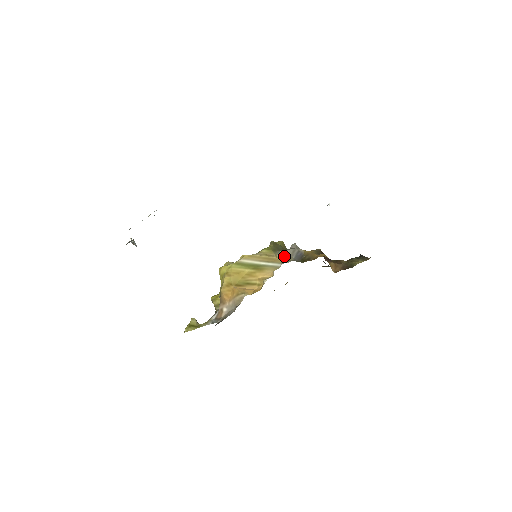
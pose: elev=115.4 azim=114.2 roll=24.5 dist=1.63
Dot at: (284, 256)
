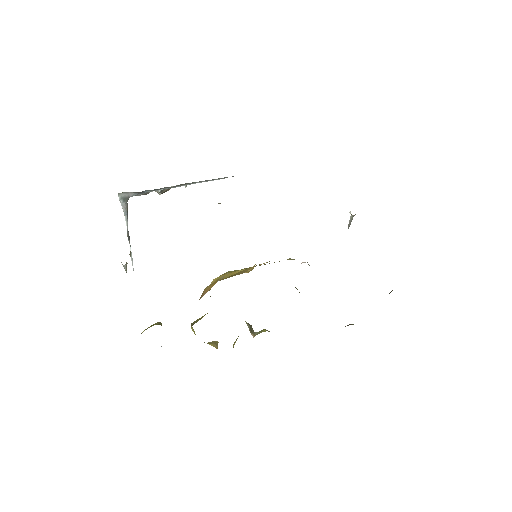
Dot at: (289, 259)
